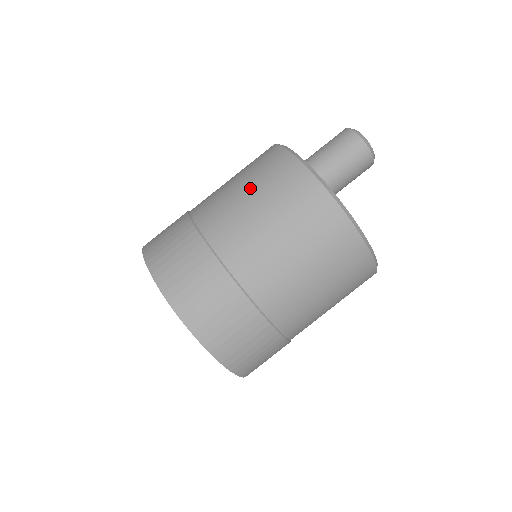
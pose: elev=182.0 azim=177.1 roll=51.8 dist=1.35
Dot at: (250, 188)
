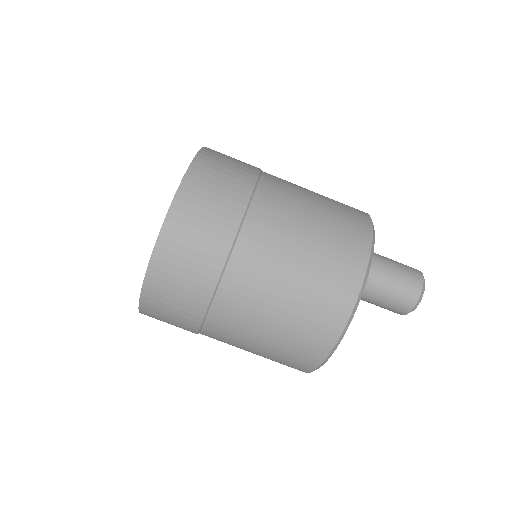
Dot at: (311, 251)
